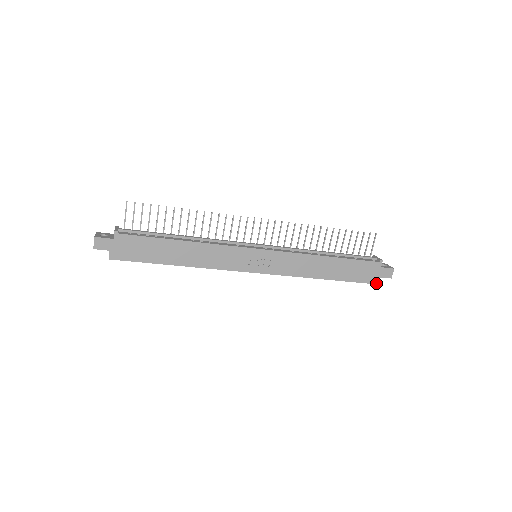
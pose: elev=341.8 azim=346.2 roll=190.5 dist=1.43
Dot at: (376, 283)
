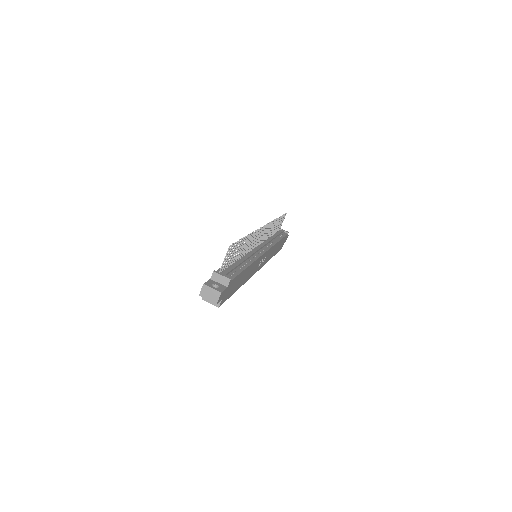
Dot at: occluded
